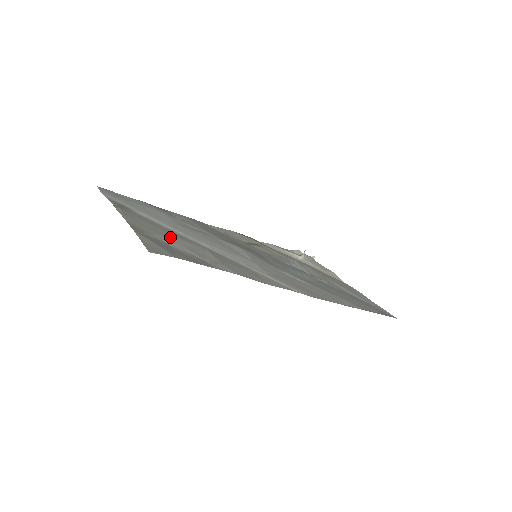
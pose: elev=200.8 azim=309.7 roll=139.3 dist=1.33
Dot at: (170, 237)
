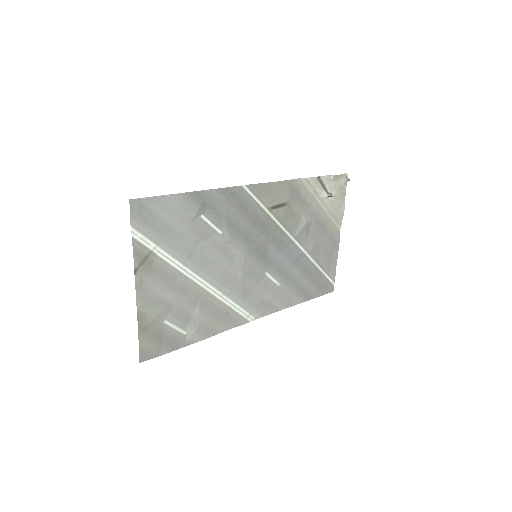
Dot at: (171, 305)
